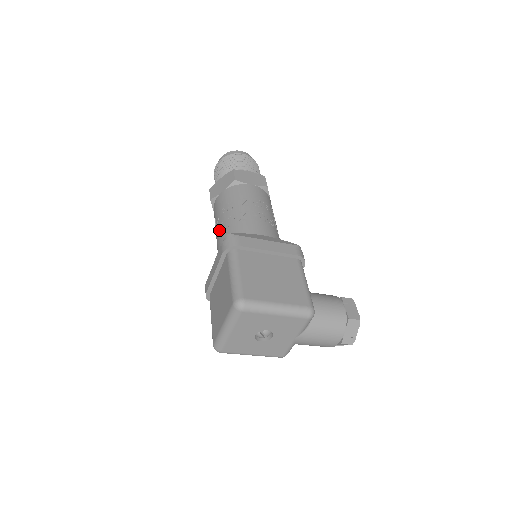
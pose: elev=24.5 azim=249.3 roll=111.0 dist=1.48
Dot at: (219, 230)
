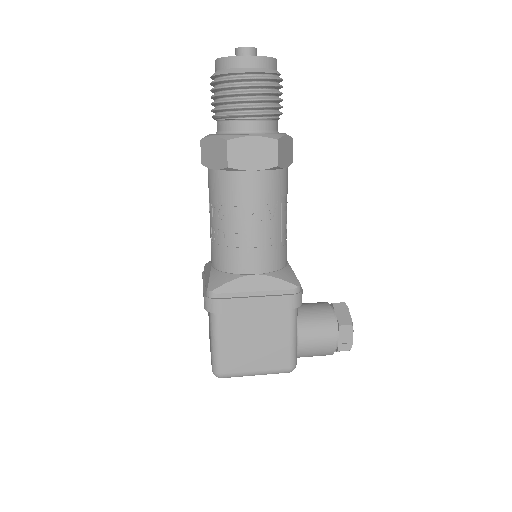
Dot at: (210, 231)
